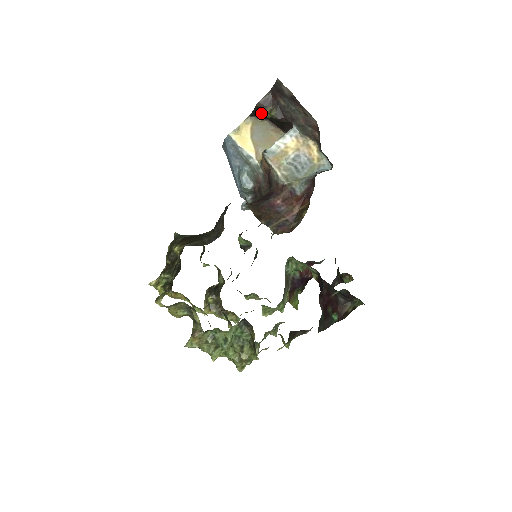
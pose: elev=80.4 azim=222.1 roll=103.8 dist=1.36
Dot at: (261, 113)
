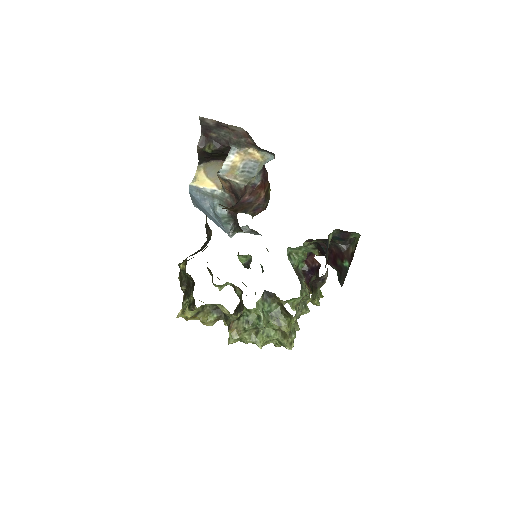
Dot at: (204, 155)
